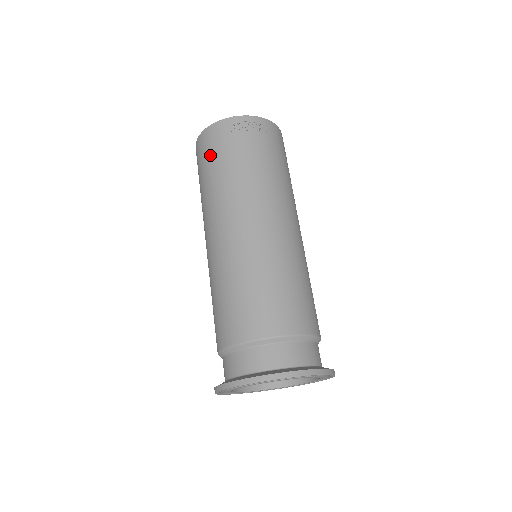
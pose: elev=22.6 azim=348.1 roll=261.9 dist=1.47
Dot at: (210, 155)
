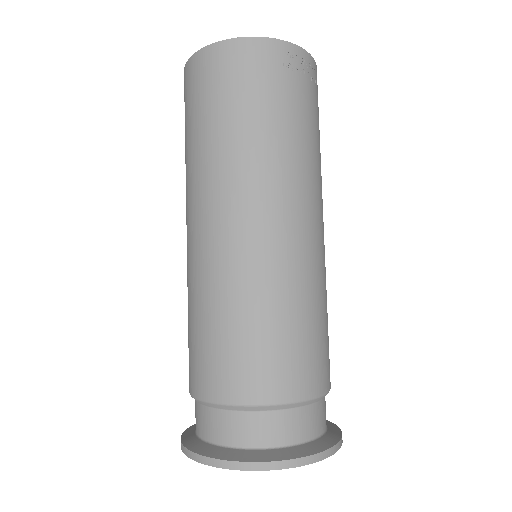
Dot at: (244, 89)
